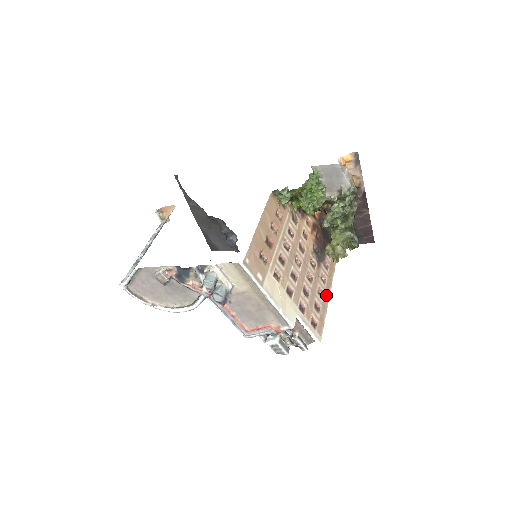
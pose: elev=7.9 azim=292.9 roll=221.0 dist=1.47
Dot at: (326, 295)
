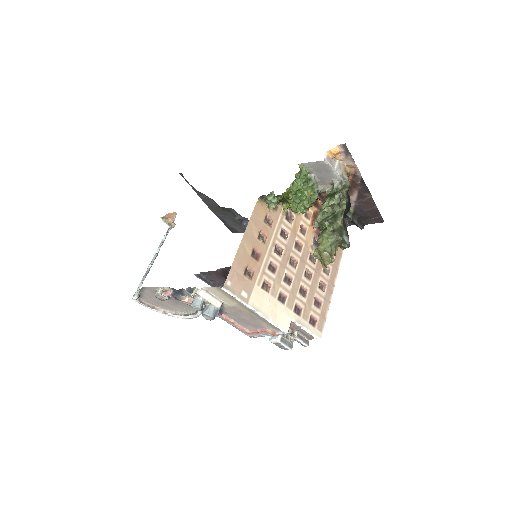
Dot at: (330, 286)
